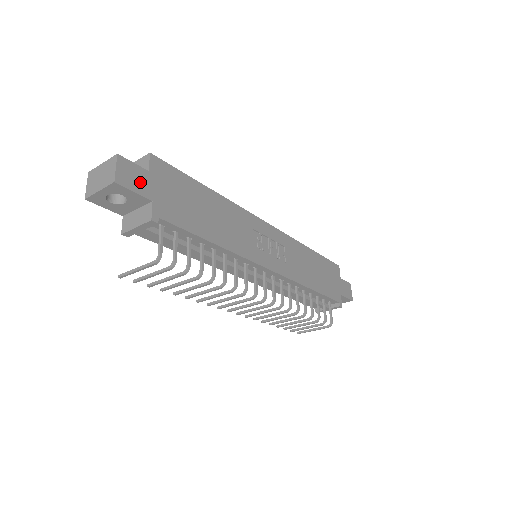
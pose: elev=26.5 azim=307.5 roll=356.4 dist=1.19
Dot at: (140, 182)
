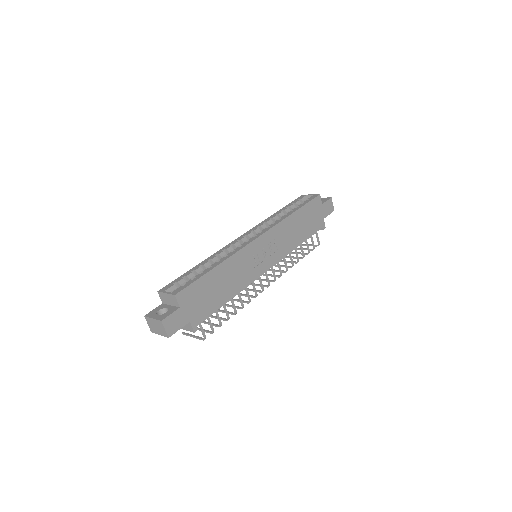
Dot at: (179, 320)
